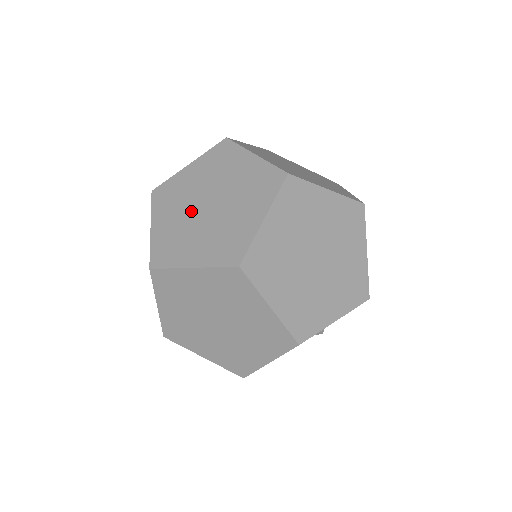
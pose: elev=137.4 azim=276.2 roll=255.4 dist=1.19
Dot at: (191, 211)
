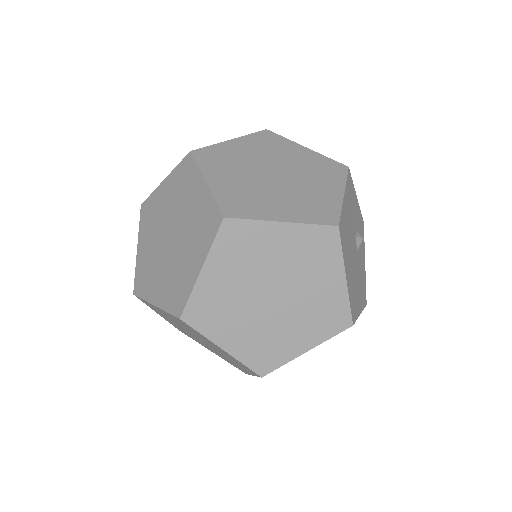
Dot at: (165, 256)
